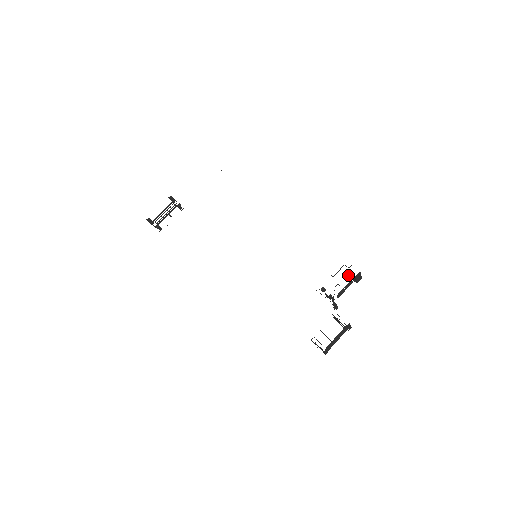
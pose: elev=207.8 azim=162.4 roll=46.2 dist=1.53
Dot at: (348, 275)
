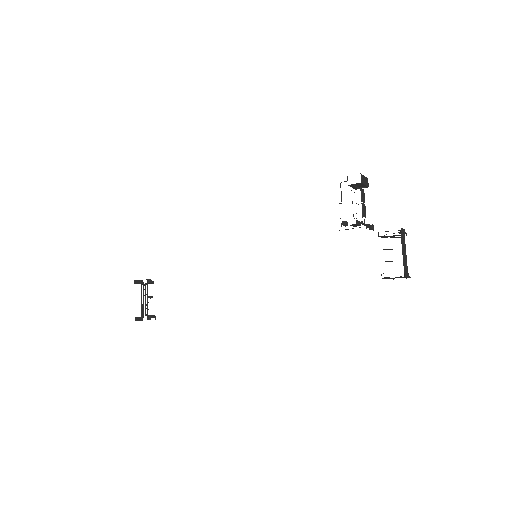
Dot at: (353, 188)
